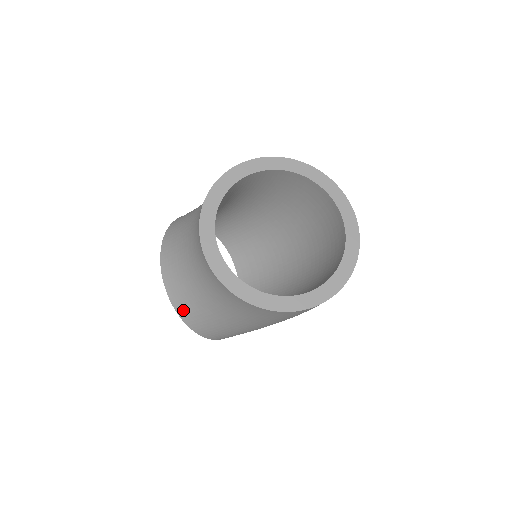
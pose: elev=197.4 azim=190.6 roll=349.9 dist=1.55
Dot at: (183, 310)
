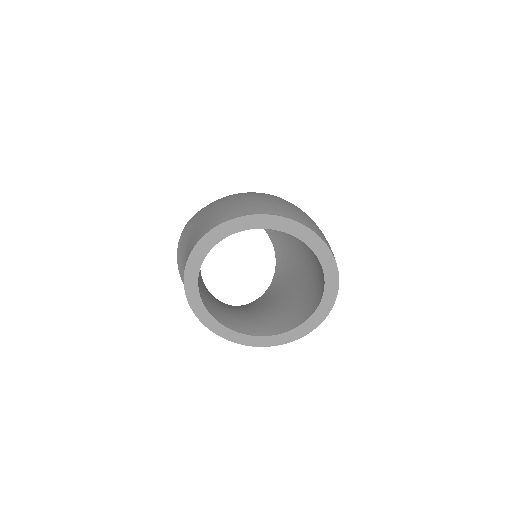
Dot at: occluded
